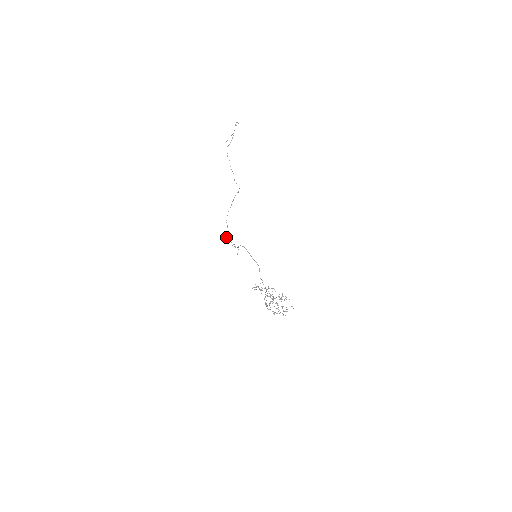
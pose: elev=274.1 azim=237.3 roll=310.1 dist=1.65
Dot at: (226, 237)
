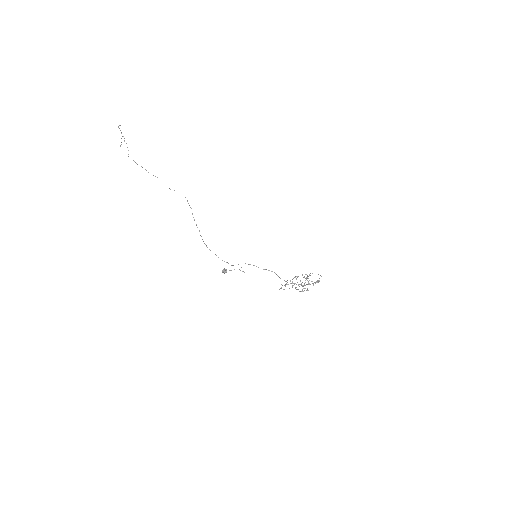
Dot at: (226, 271)
